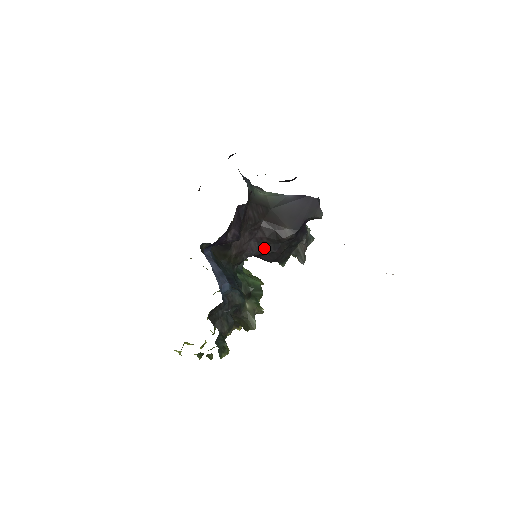
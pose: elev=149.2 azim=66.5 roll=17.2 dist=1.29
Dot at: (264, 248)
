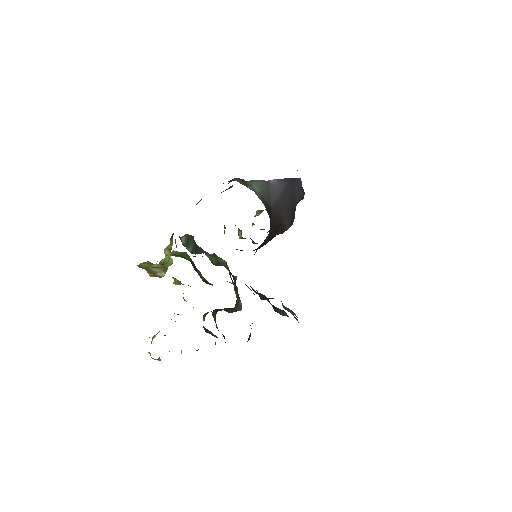
Dot at: (261, 245)
